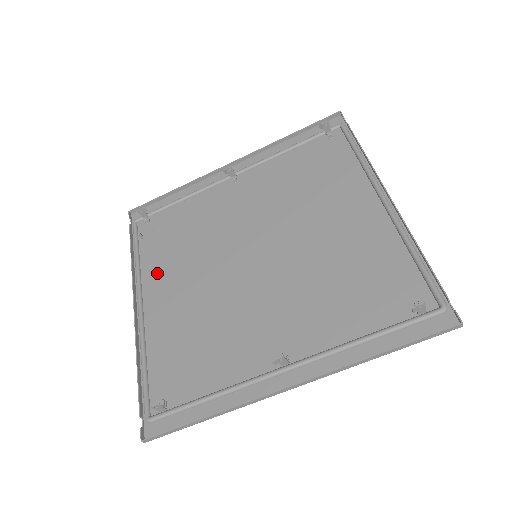
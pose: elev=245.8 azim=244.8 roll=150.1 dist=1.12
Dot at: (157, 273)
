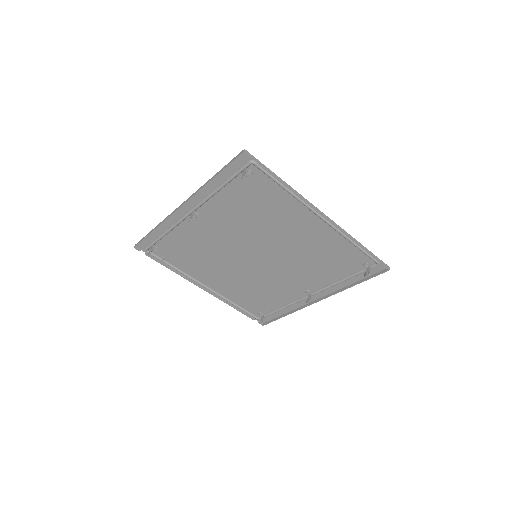
Dot at: (198, 273)
